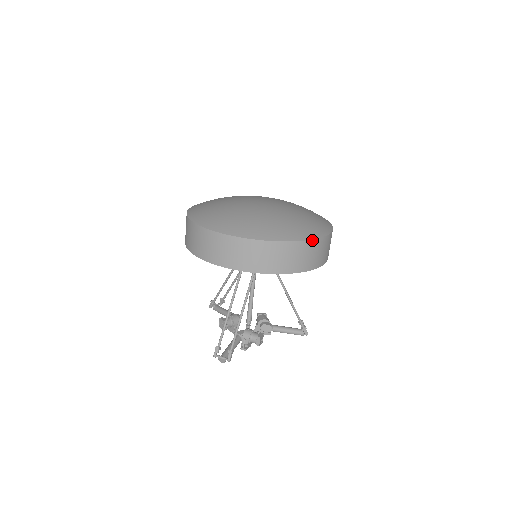
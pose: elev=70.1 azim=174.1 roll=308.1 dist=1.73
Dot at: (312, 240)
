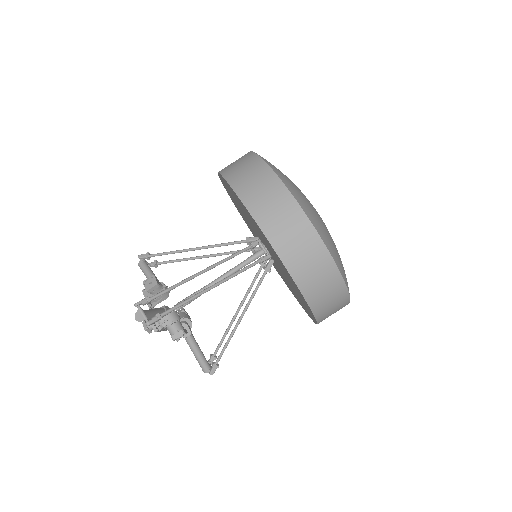
Dot at: (348, 292)
